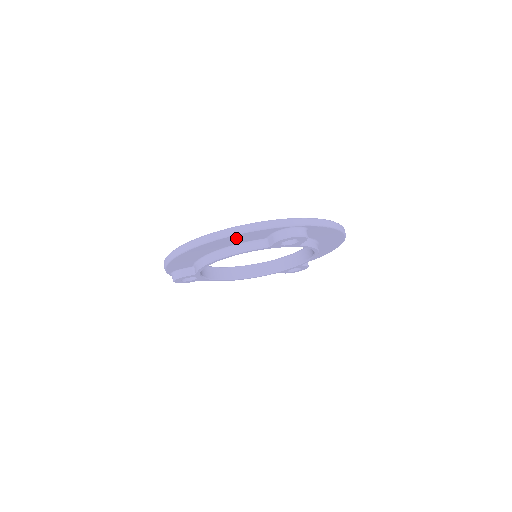
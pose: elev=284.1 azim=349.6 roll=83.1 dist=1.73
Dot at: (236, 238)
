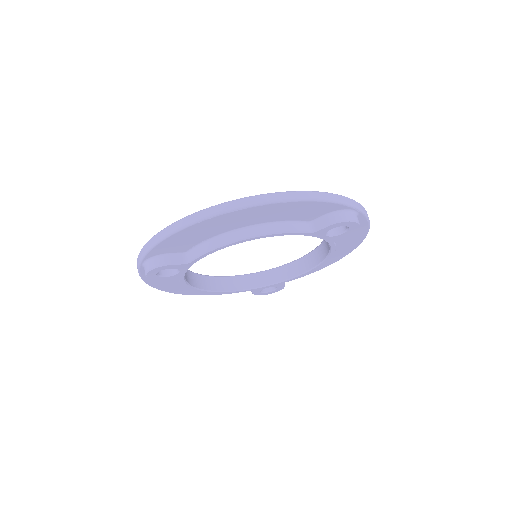
Dot at: (291, 208)
